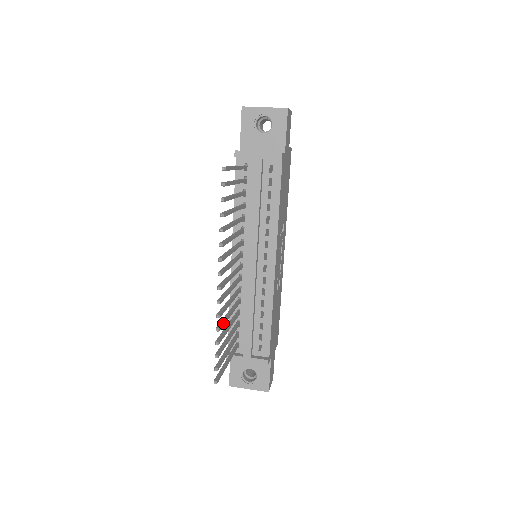
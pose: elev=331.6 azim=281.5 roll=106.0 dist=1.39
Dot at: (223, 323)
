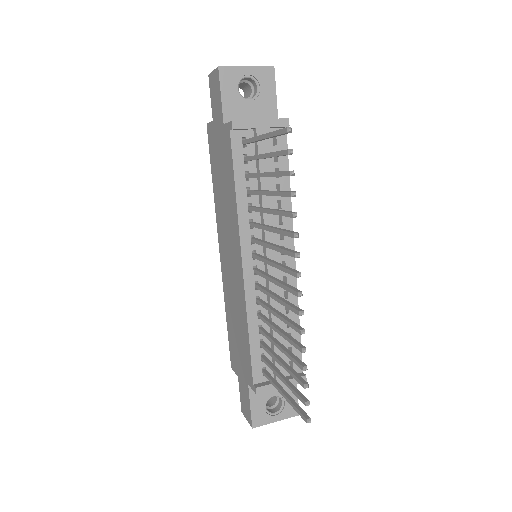
Dot at: (296, 341)
